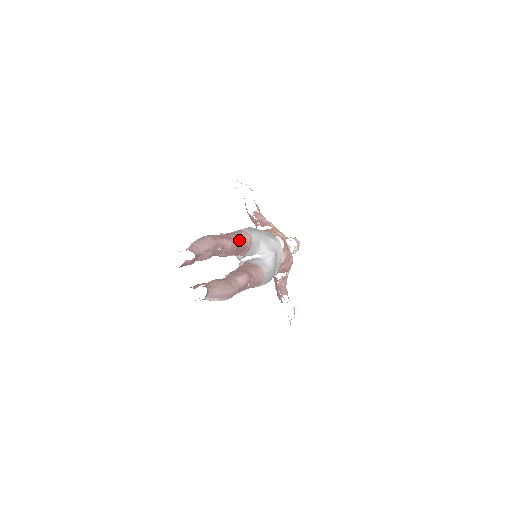
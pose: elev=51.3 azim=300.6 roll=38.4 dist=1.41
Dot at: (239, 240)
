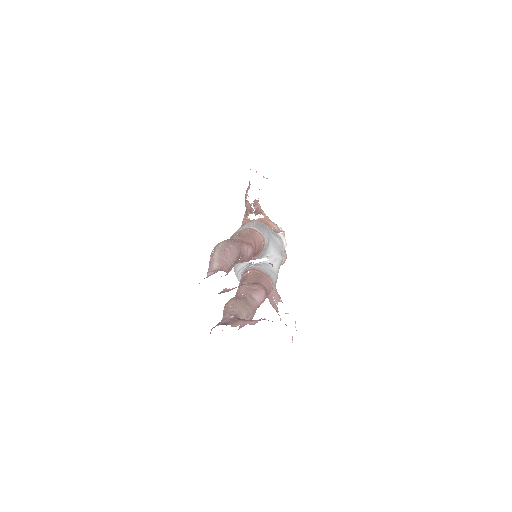
Dot at: (255, 244)
